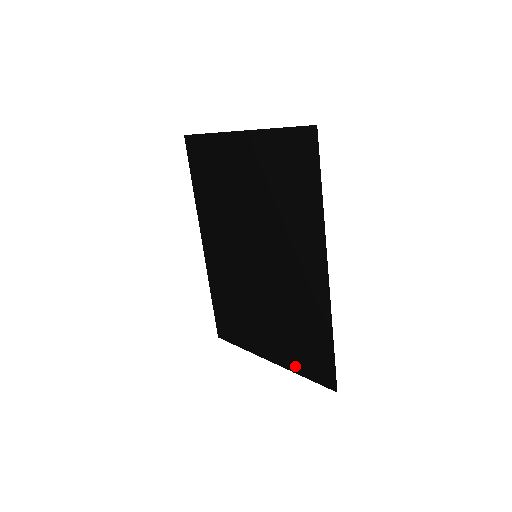
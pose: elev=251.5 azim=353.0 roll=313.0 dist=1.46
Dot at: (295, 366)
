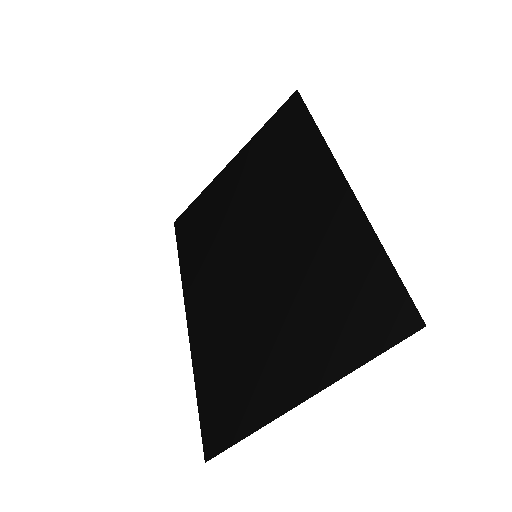
Dot at: (342, 361)
